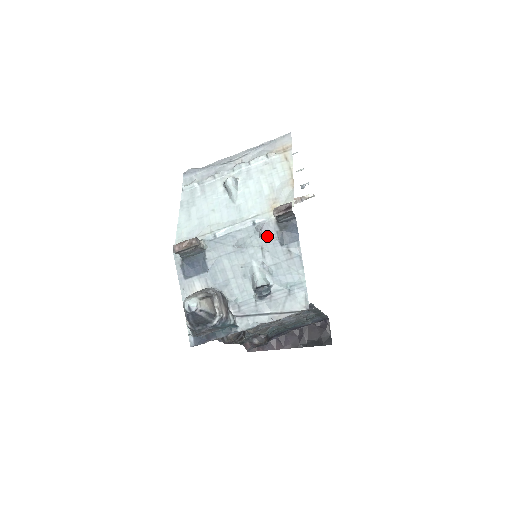
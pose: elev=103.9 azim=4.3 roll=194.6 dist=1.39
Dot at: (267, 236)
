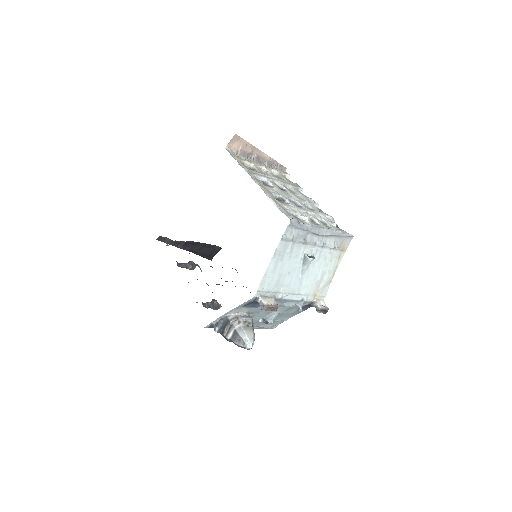
Dot at: occluded
